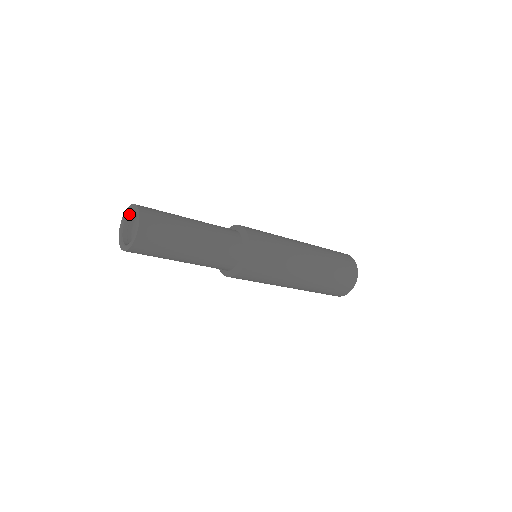
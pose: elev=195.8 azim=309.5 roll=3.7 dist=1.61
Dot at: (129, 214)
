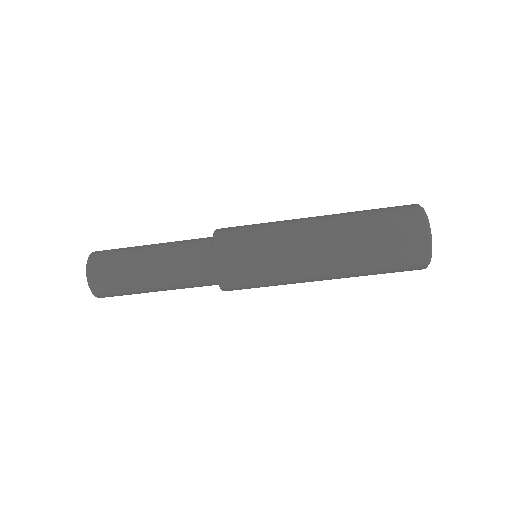
Dot at: occluded
